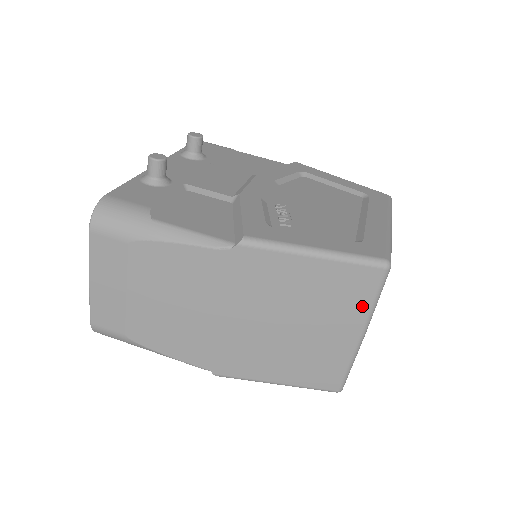
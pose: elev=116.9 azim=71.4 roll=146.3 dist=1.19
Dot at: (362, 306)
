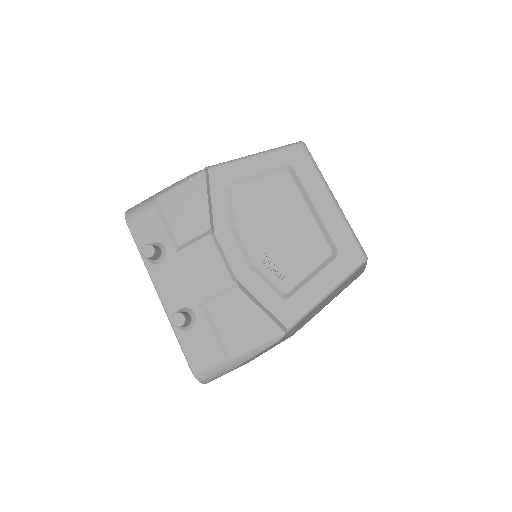
Dot at: occluded
